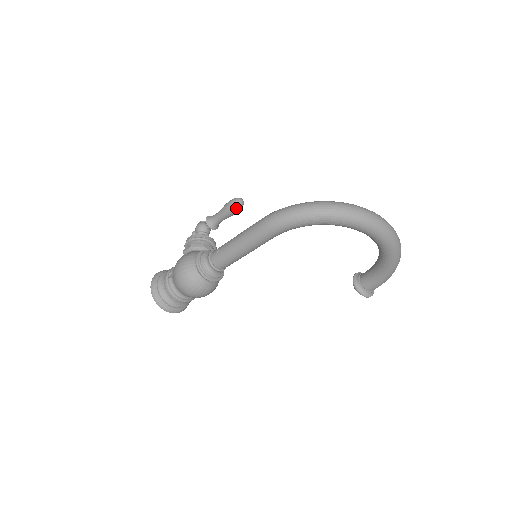
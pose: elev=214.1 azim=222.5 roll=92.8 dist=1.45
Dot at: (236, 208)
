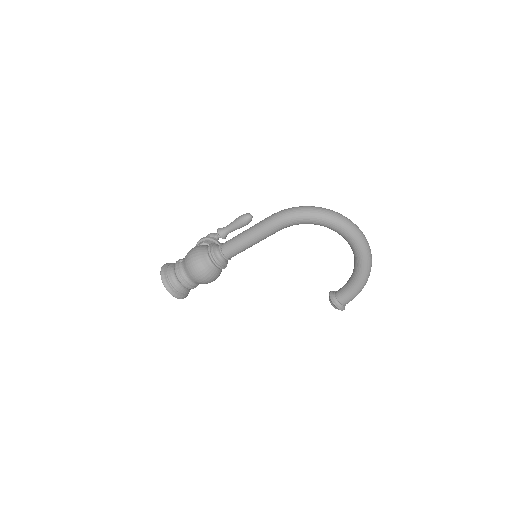
Dot at: (246, 220)
